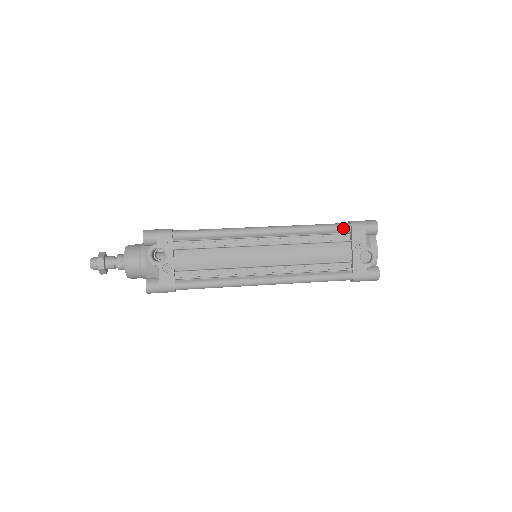
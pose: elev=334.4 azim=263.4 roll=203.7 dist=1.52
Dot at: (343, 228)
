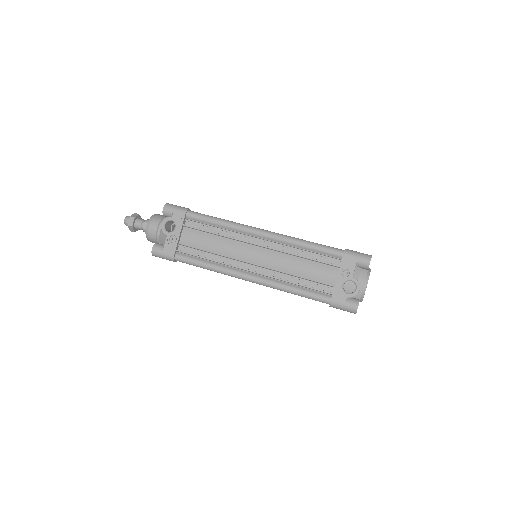
Dot at: (335, 252)
